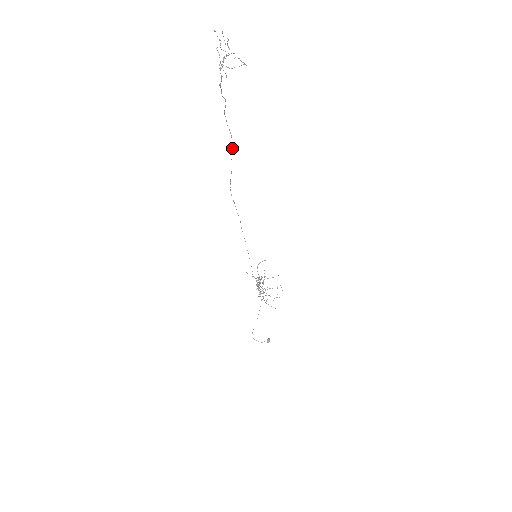
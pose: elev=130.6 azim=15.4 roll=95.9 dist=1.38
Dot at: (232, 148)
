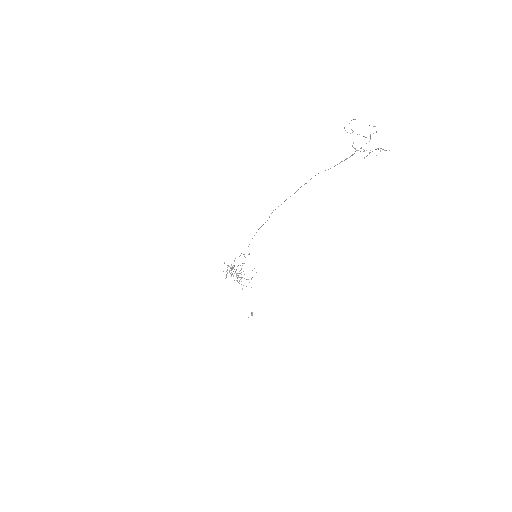
Dot at: occluded
